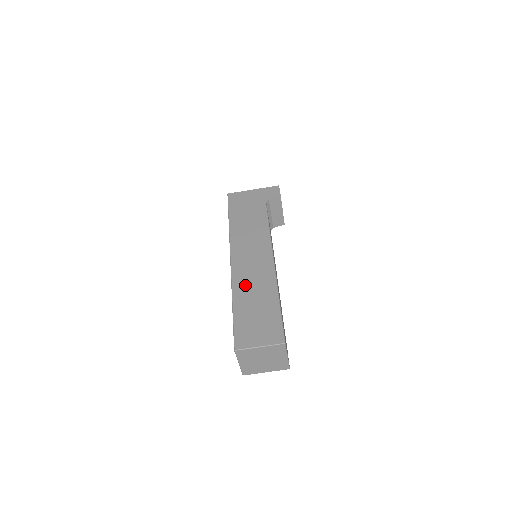
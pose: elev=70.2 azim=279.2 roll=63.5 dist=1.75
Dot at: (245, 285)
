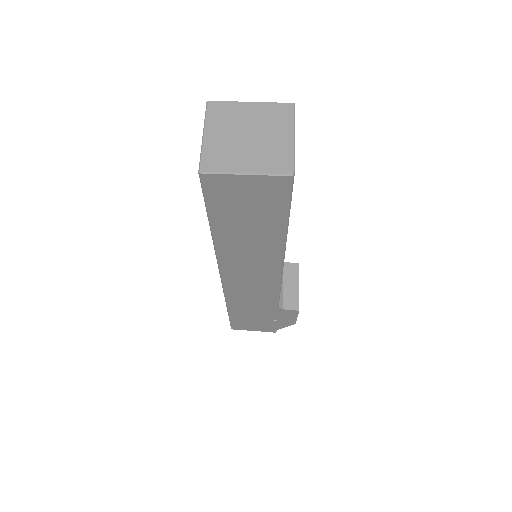
Dot at: occluded
